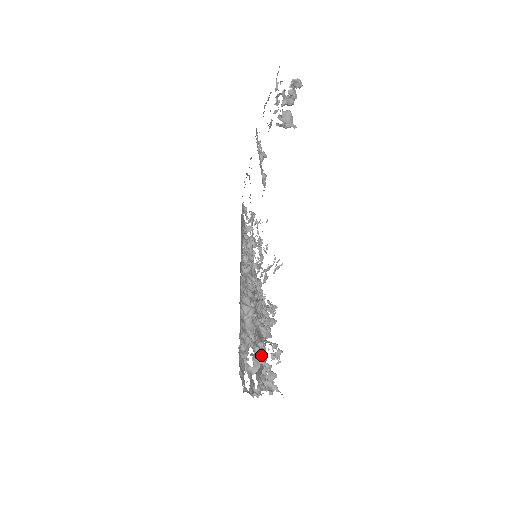
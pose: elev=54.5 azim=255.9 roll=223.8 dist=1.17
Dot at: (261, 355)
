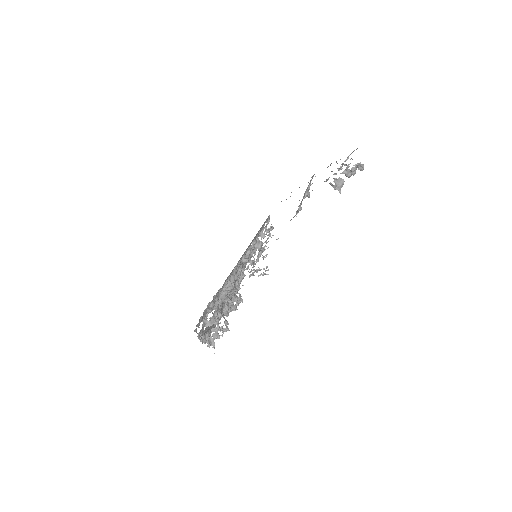
Dot at: occluded
